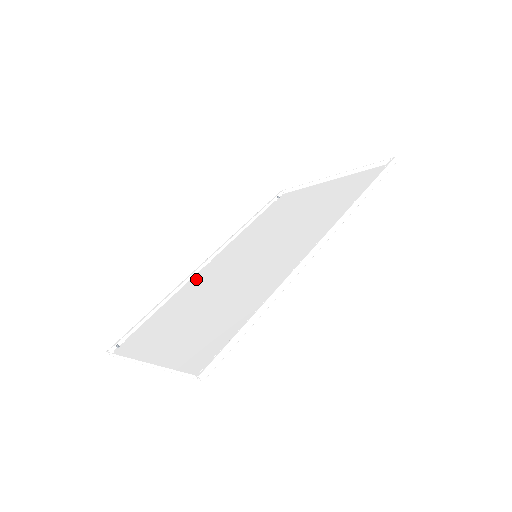
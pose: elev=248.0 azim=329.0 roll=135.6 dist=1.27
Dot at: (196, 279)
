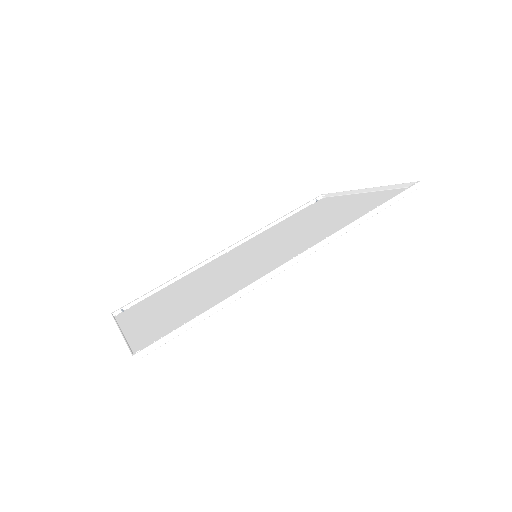
Dot at: (207, 265)
